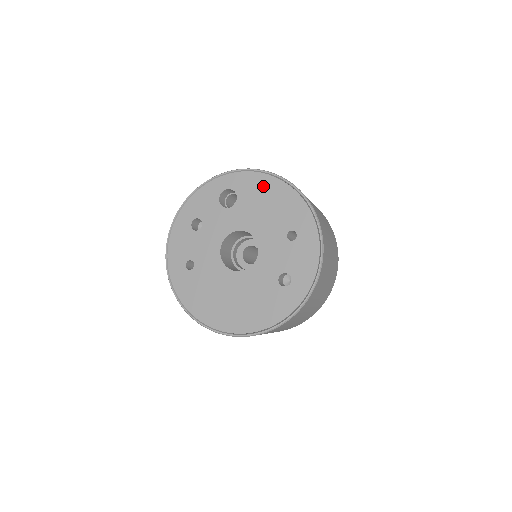
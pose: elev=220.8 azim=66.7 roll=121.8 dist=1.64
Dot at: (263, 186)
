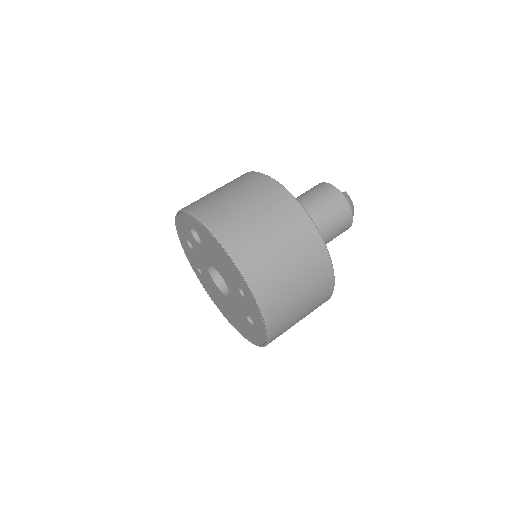
Dot at: (210, 240)
